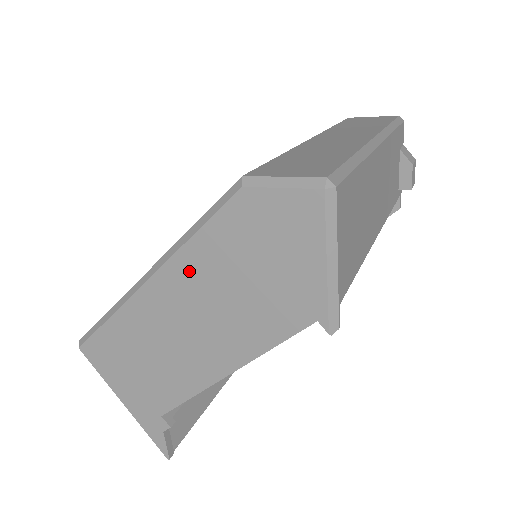
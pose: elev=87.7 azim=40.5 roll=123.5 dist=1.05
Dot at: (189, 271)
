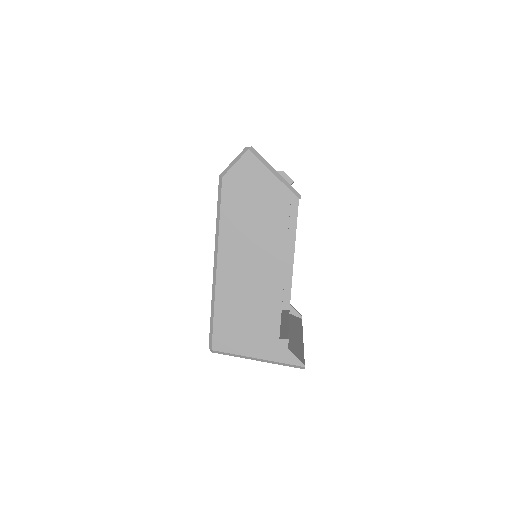
Dot at: (230, 235)
